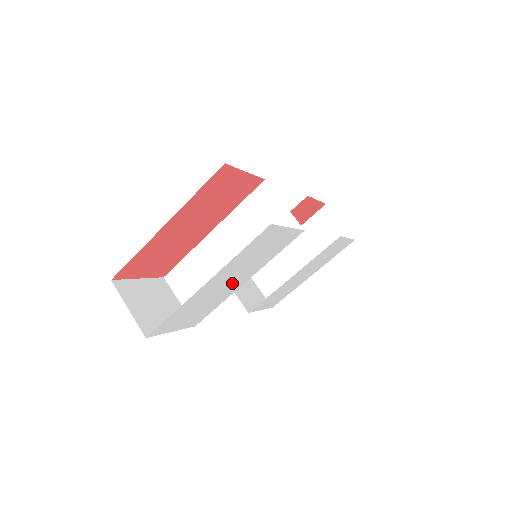
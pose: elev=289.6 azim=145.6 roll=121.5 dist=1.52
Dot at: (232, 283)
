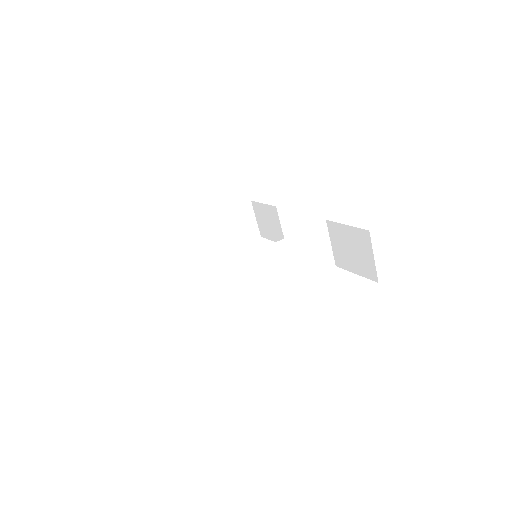
Dot at: occluded
